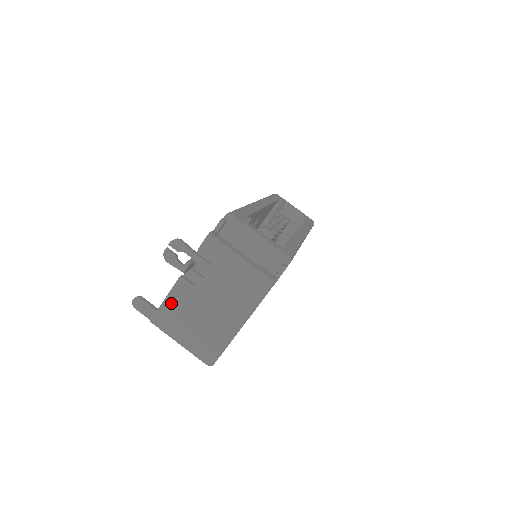
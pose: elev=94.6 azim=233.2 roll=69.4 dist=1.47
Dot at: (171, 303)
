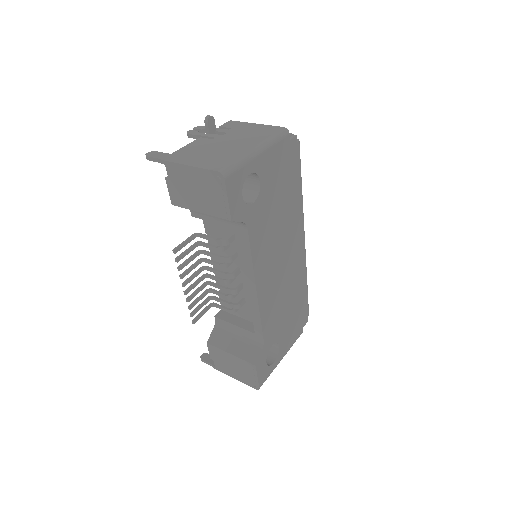
Dot at: (187, 149)
